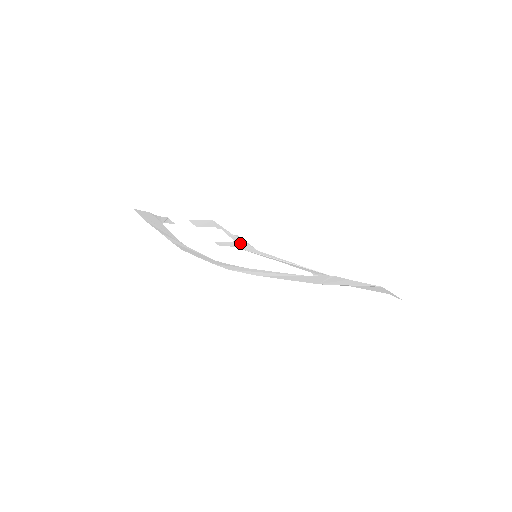
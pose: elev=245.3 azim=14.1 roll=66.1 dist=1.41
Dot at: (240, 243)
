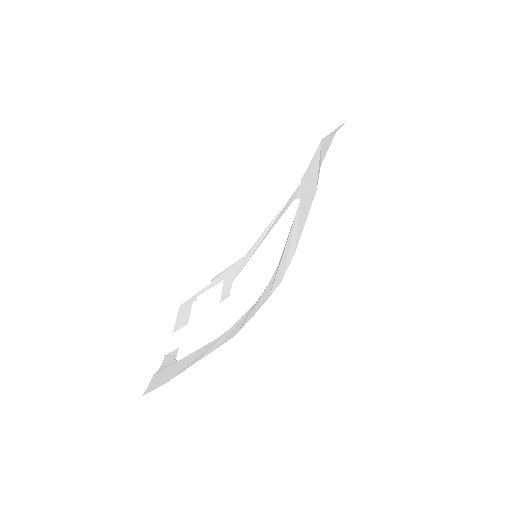
Dot at: (228, 275)
